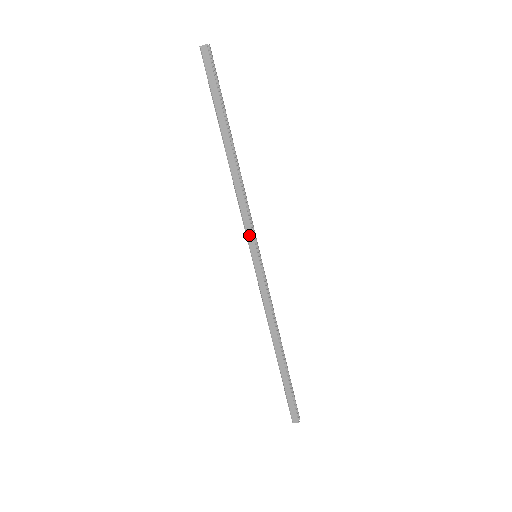
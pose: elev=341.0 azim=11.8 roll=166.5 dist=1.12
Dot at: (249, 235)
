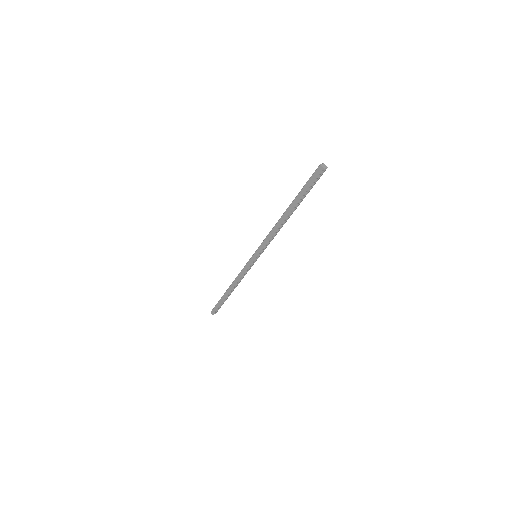
Dot at: (260, 248)
